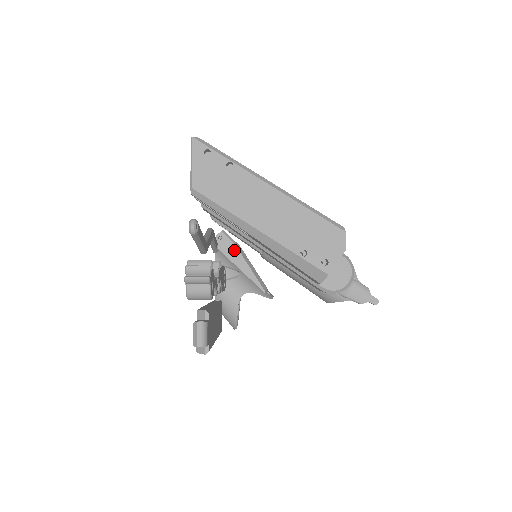
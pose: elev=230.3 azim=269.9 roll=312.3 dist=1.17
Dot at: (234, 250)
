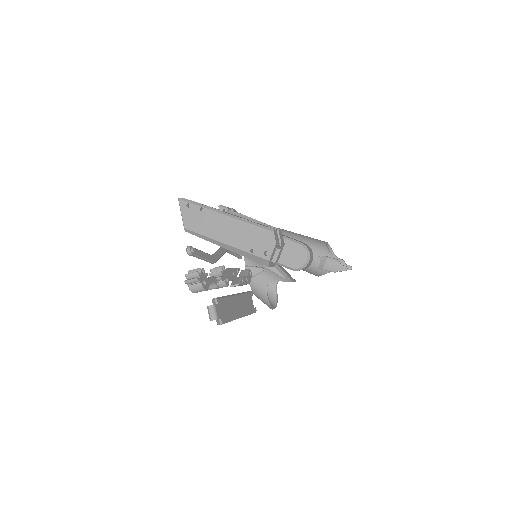
Dot at: occluded
